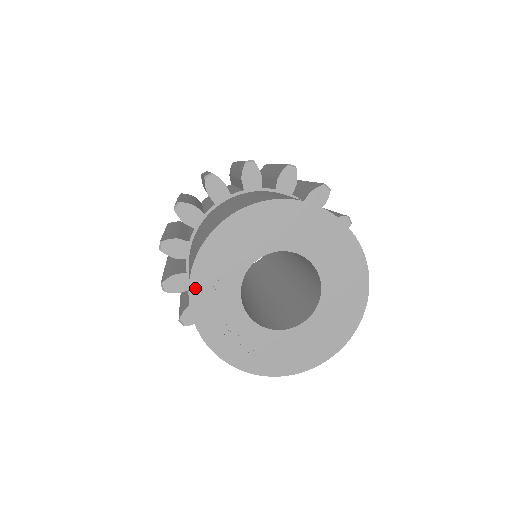
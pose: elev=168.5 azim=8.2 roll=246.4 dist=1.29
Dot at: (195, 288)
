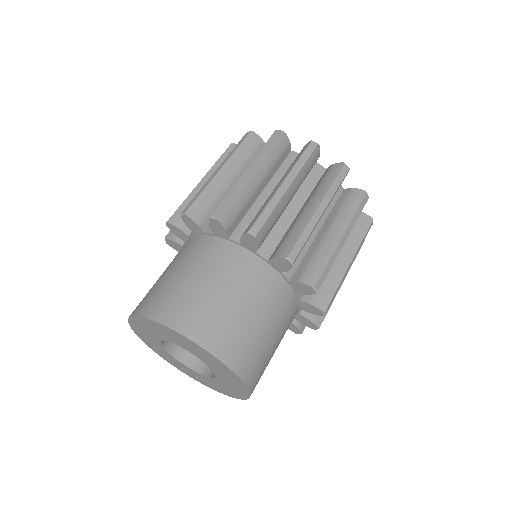
Dot at: (163, 358)
